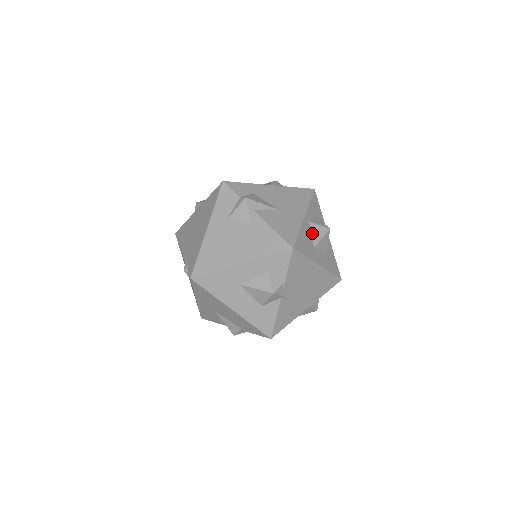
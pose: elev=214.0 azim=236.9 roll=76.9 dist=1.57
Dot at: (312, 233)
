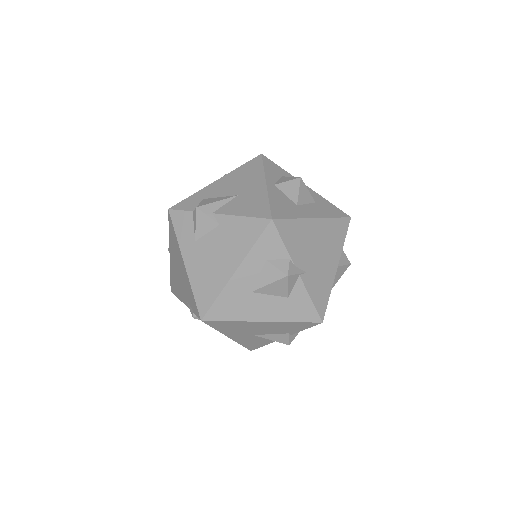
Dot at: (285, 193)
